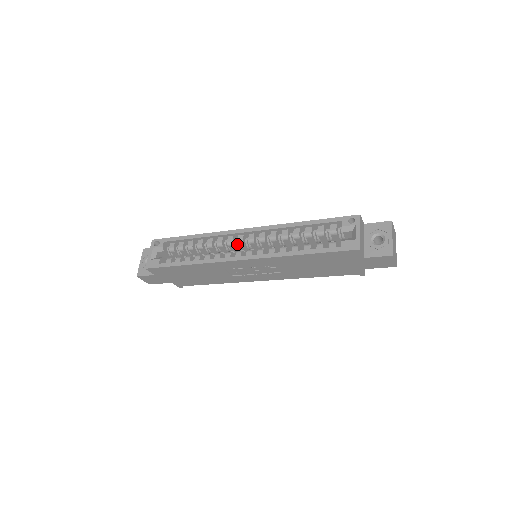
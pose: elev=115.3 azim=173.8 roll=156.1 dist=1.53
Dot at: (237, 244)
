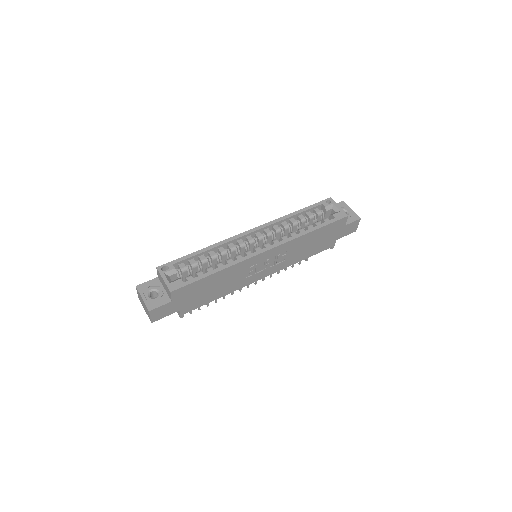
Dot at: occluded
